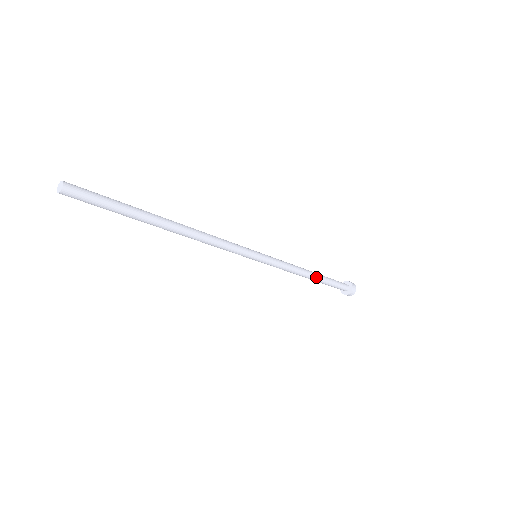
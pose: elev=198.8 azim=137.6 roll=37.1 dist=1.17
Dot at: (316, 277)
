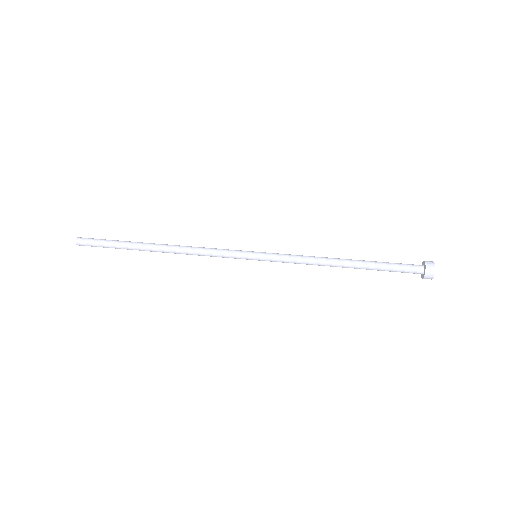
Dot at: (351, 267)
